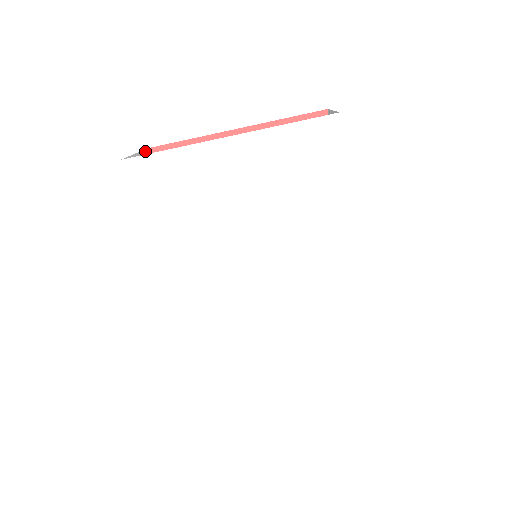
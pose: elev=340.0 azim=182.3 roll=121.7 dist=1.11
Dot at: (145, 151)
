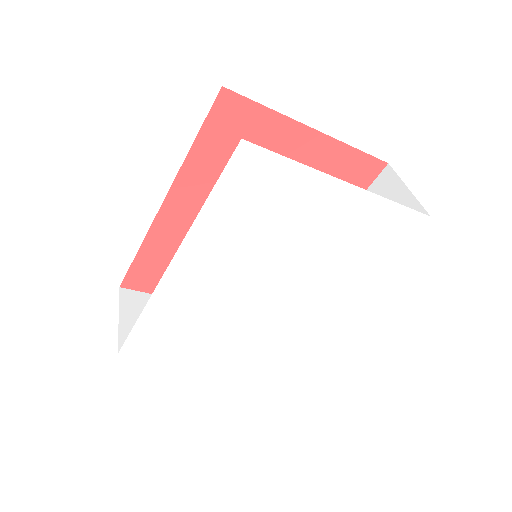
Dot at: occluded
